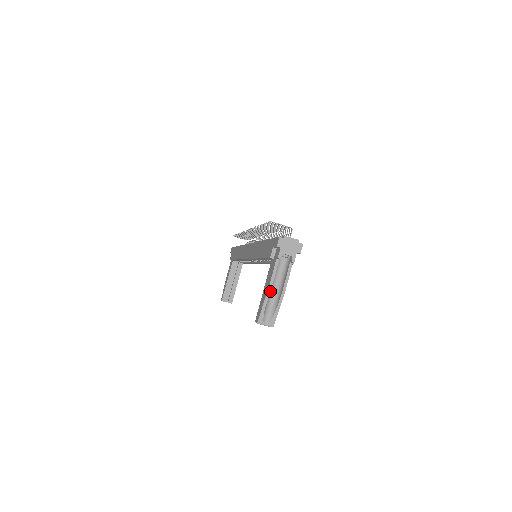
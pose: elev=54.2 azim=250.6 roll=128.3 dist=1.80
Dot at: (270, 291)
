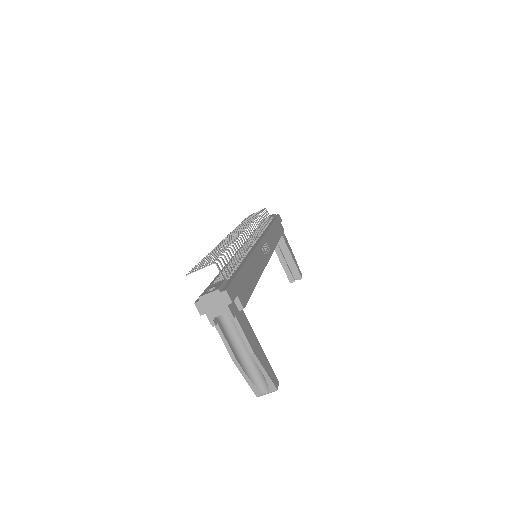
Dot at: (237, 363)
